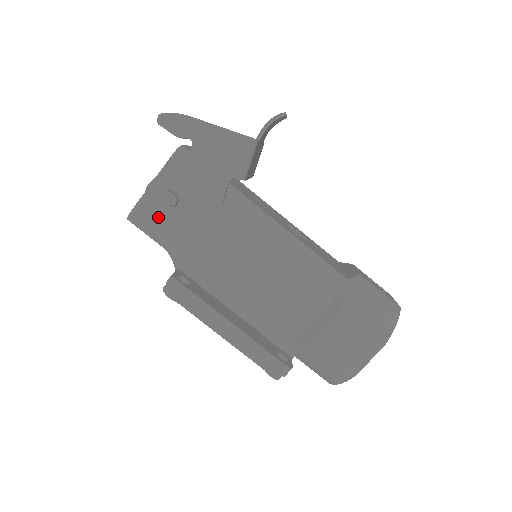
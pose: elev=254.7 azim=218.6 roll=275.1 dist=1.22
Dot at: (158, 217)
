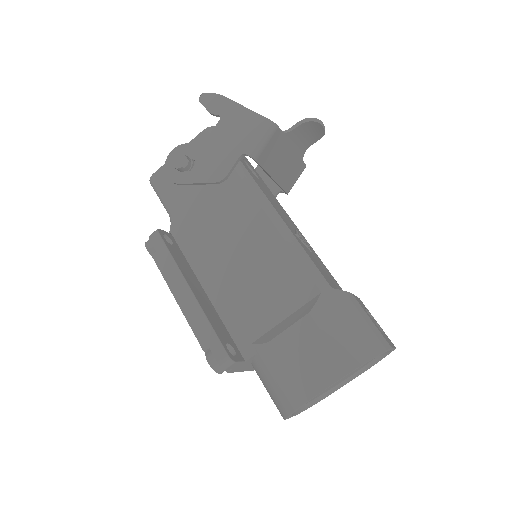
Dot at: (170, 179)
